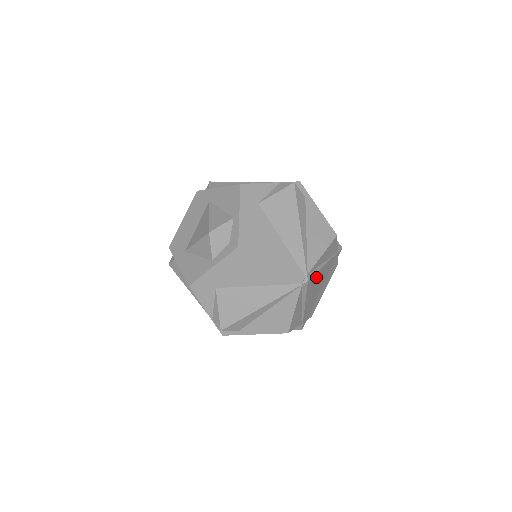
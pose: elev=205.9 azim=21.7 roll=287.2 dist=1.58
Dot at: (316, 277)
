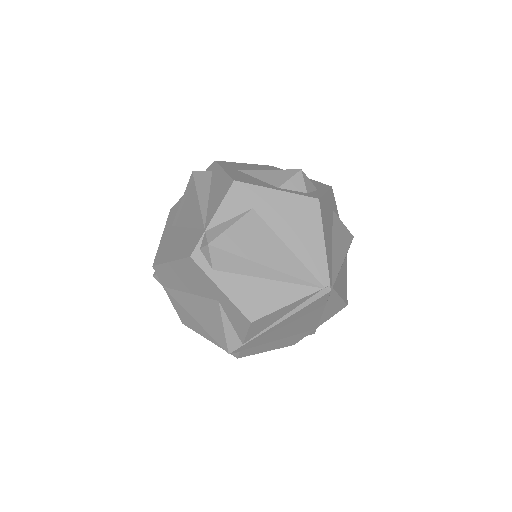
Dot at: (317, 308)
